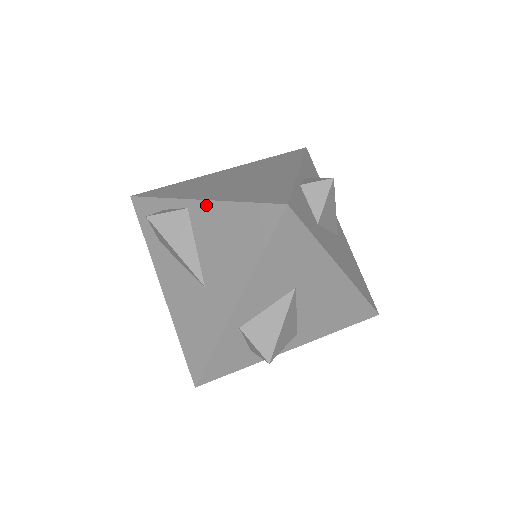
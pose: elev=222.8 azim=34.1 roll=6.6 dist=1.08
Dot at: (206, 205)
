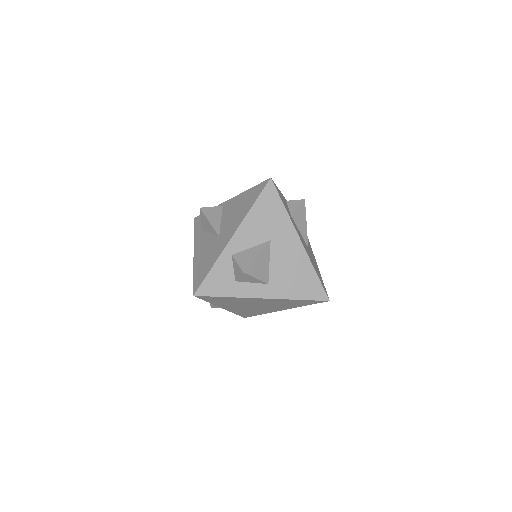
Dot at: (233, 199)
